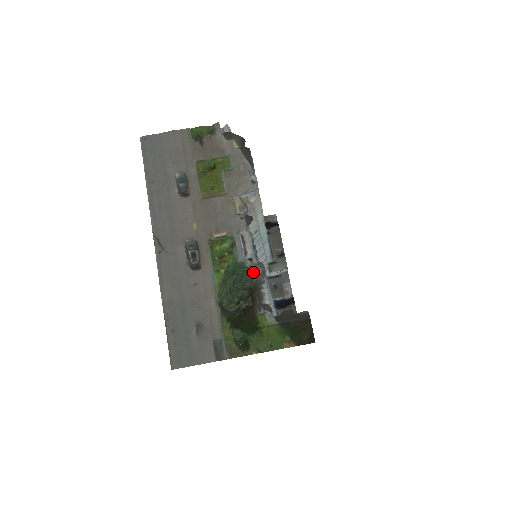
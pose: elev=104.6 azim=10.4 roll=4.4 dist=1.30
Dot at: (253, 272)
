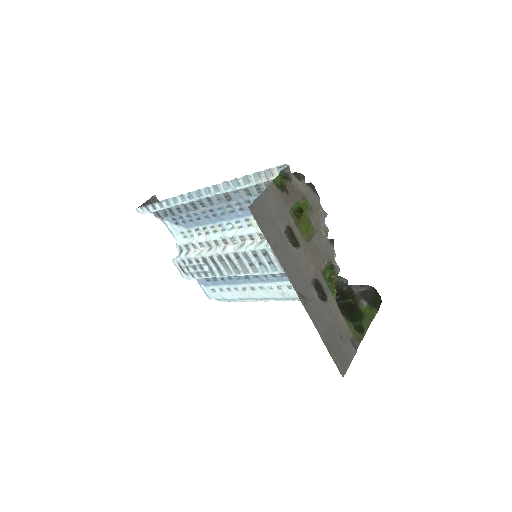
Dot at: occluded
